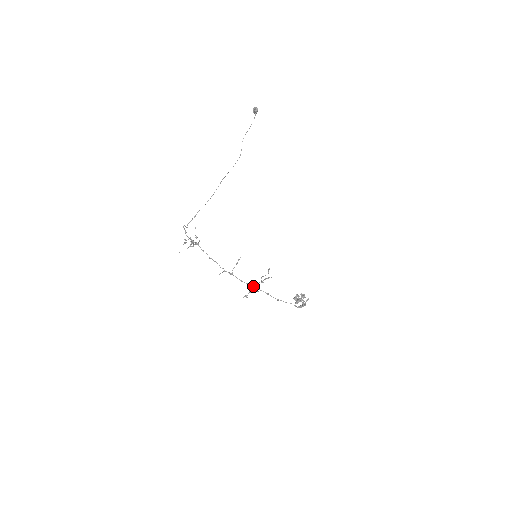
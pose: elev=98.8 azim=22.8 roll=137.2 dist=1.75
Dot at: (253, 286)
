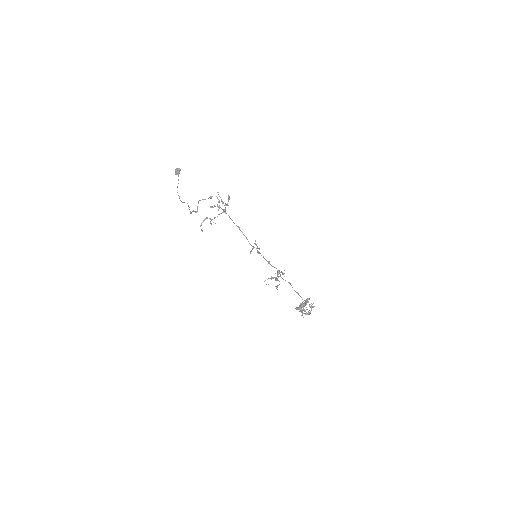
Dot at: (279, 270)
